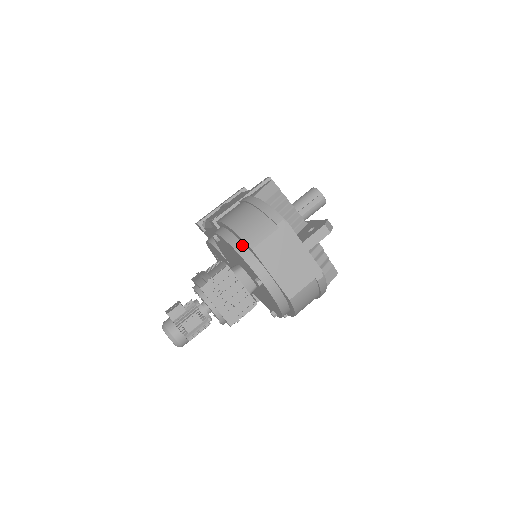
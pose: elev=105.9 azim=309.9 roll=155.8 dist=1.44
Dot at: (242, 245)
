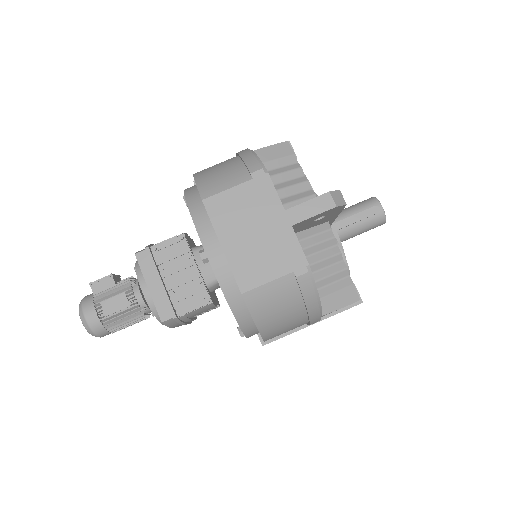
Dot at: (199, 199)
